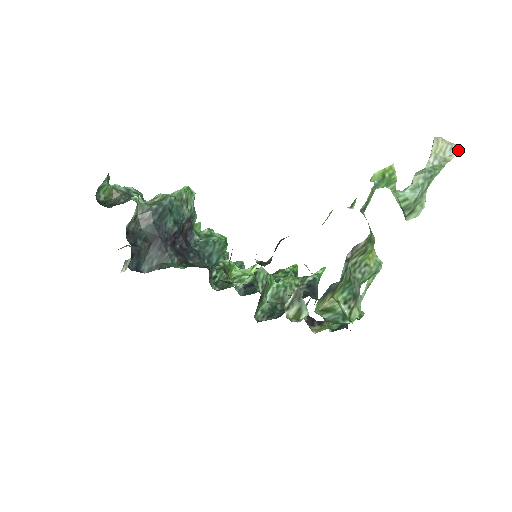
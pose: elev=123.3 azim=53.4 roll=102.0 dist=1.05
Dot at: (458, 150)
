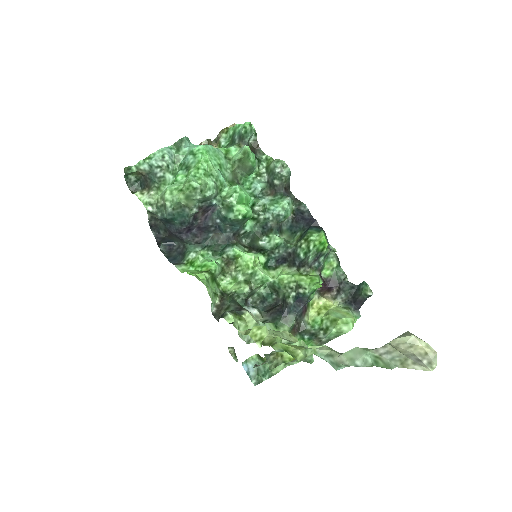
Dot at: (427, 368)
